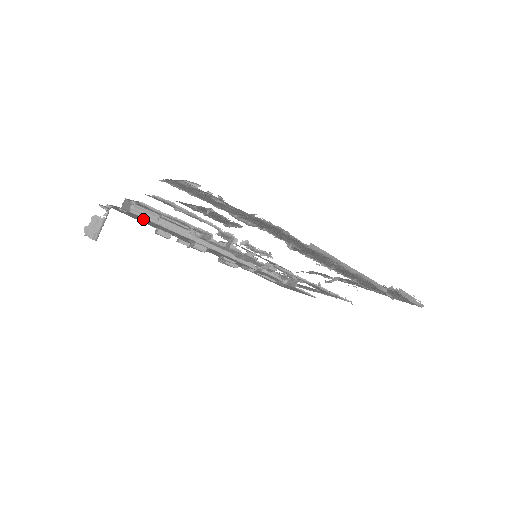
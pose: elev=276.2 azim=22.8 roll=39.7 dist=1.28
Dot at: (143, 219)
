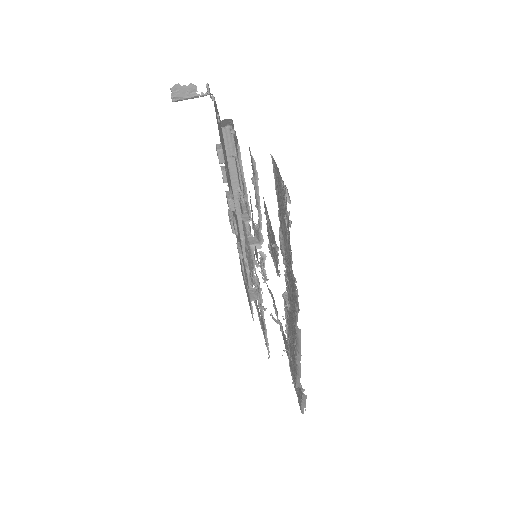
Dot at: occluded
